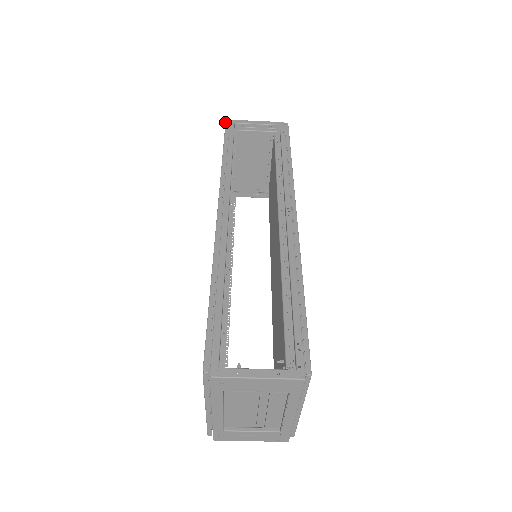
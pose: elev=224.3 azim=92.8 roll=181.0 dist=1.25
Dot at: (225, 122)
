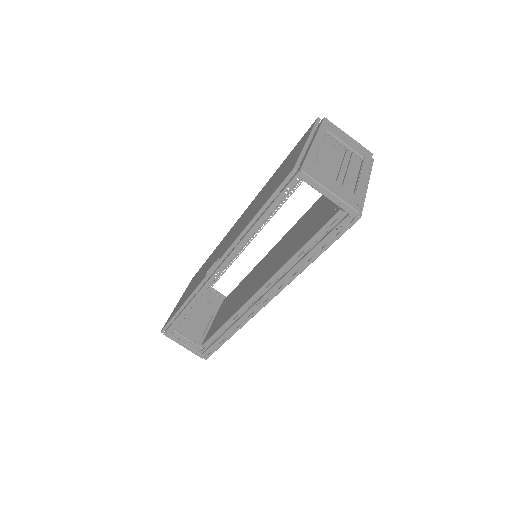
Dot at: occluded
